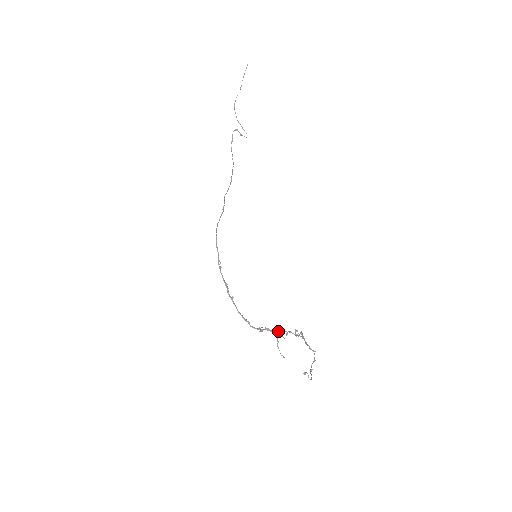
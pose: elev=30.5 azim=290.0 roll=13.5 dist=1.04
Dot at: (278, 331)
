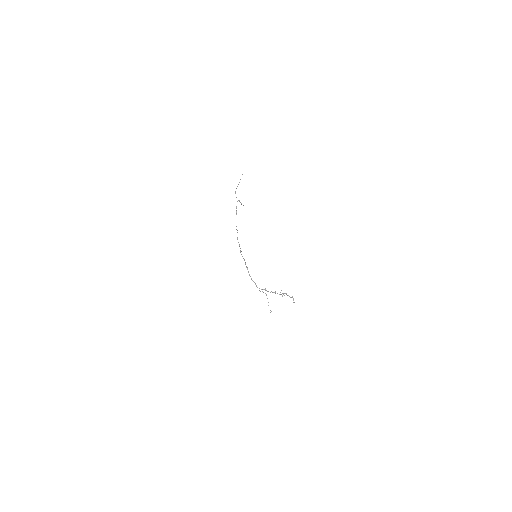
Dot at: (270, 292)
